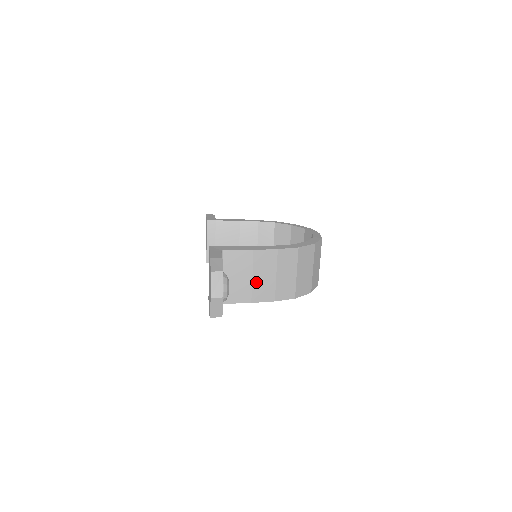
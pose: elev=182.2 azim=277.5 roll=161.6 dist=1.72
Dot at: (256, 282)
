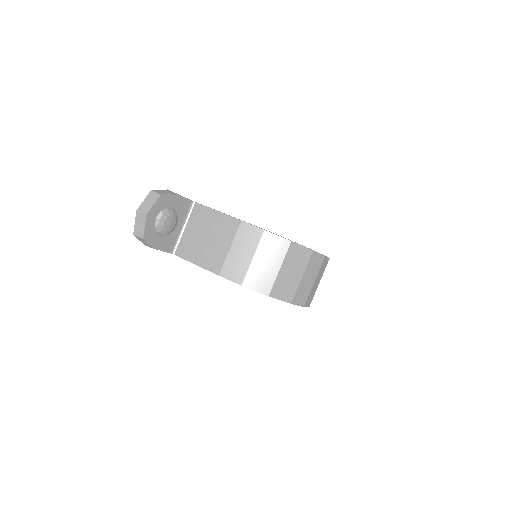
Dot at: (210, 246)
